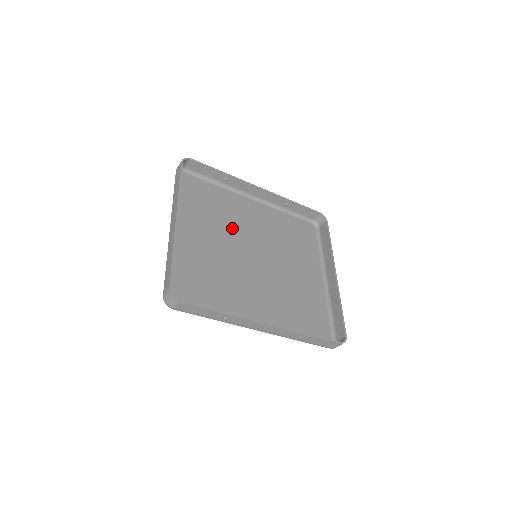
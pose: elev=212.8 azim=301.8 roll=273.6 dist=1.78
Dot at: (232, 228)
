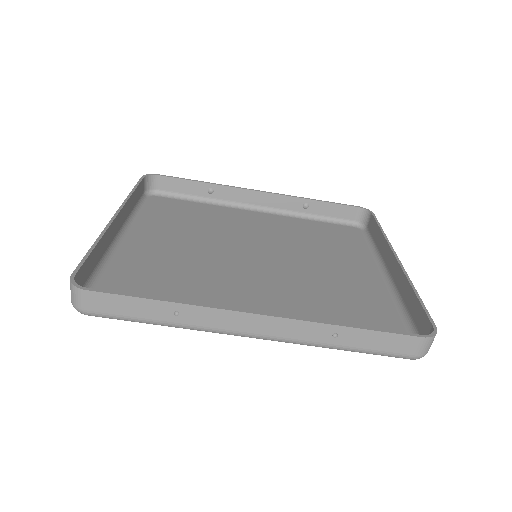
Dot at: (219, 234)
